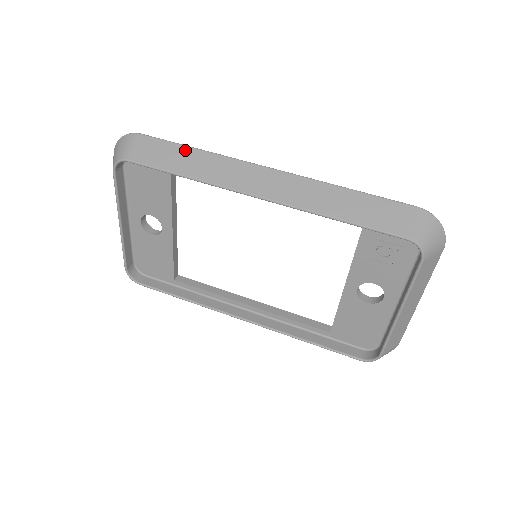
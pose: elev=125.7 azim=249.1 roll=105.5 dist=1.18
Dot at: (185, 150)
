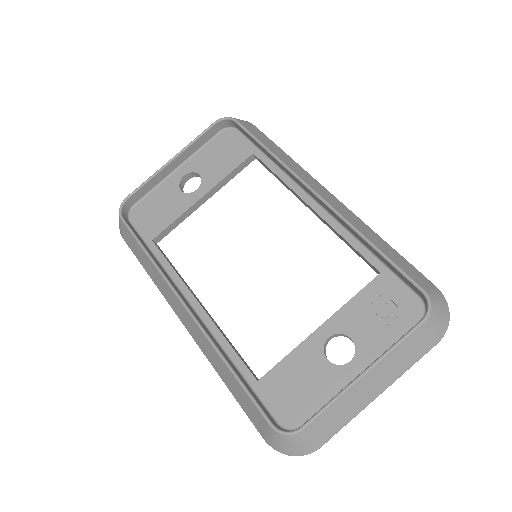
Dot at: (279, 148)
